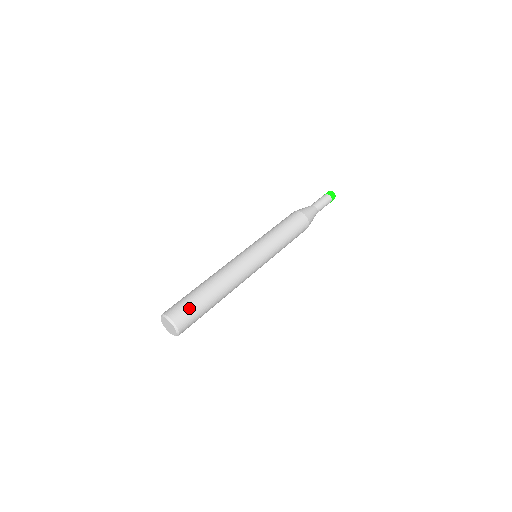
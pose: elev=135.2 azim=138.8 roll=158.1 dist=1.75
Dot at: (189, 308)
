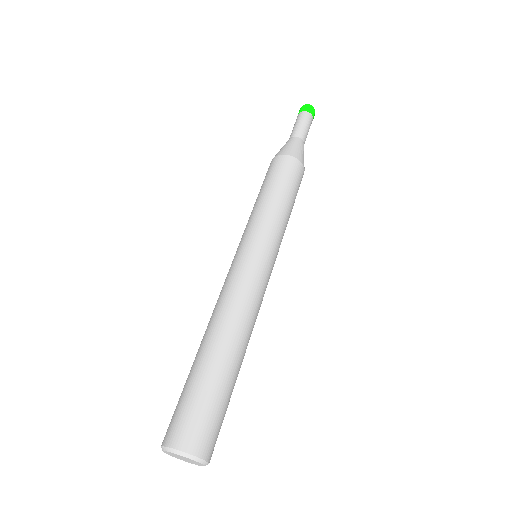
Dot at: (222, 422)
